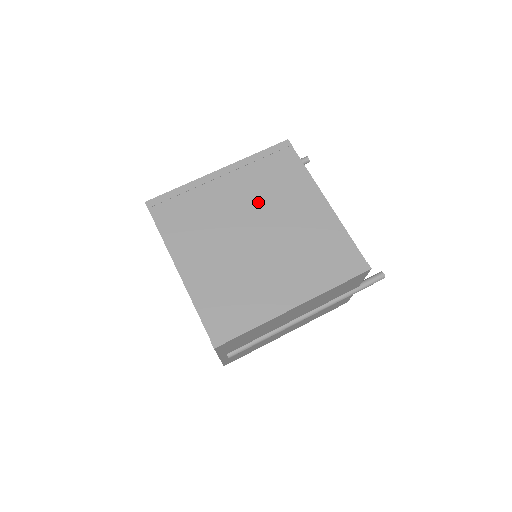
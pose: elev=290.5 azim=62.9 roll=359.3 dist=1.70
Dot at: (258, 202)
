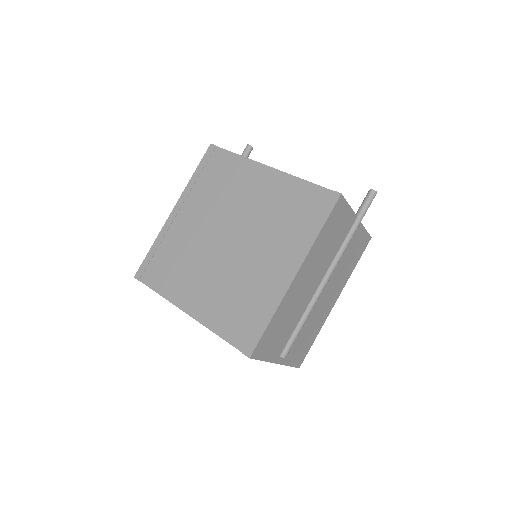
Dot at: (216, 211)
